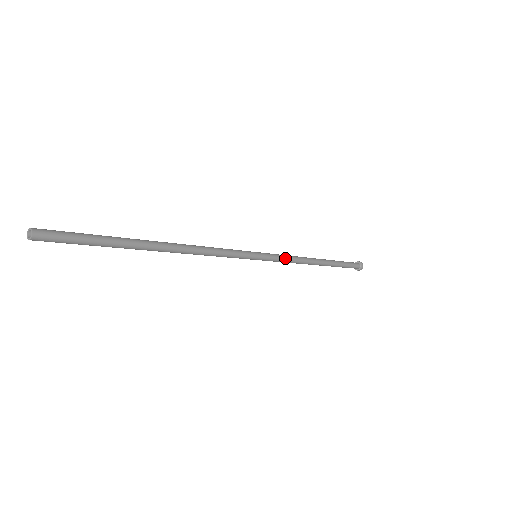
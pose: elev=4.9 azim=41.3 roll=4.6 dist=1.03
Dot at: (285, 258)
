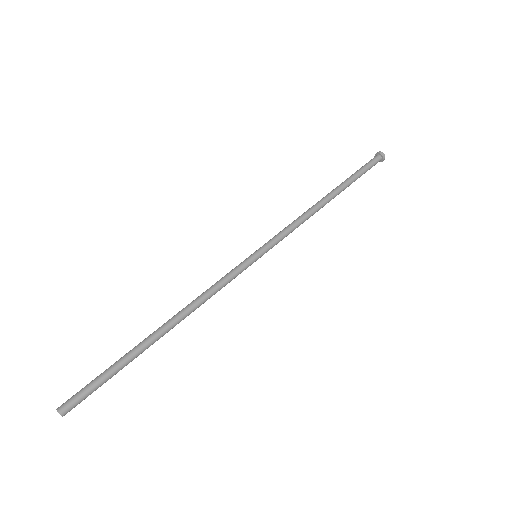
Dot at: occluded
